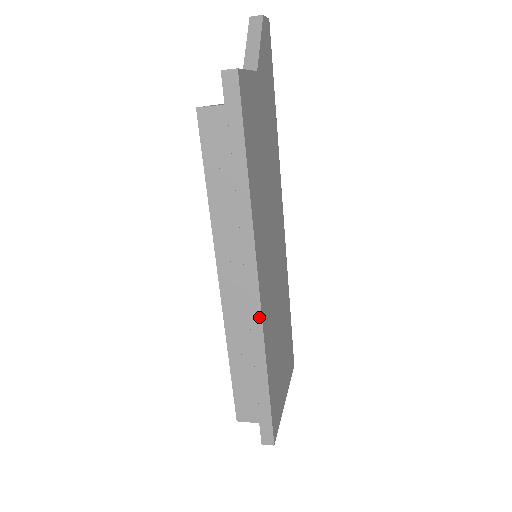
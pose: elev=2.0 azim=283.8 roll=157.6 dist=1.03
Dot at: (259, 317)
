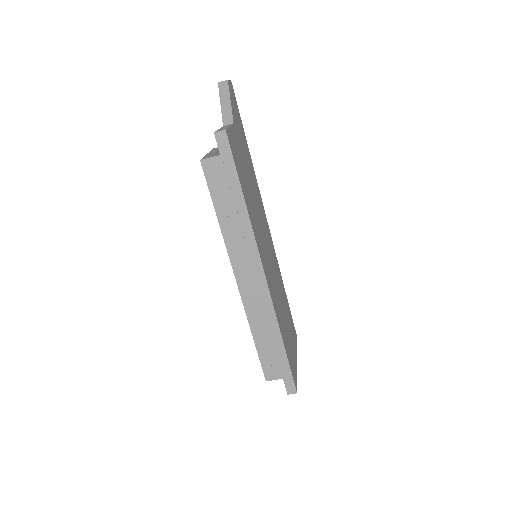
Dot at: (269, 299)
